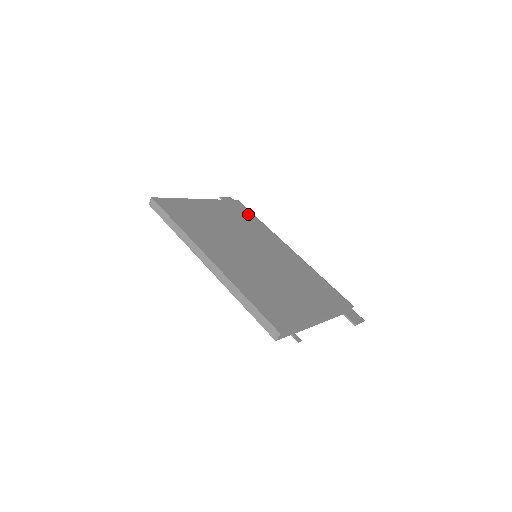
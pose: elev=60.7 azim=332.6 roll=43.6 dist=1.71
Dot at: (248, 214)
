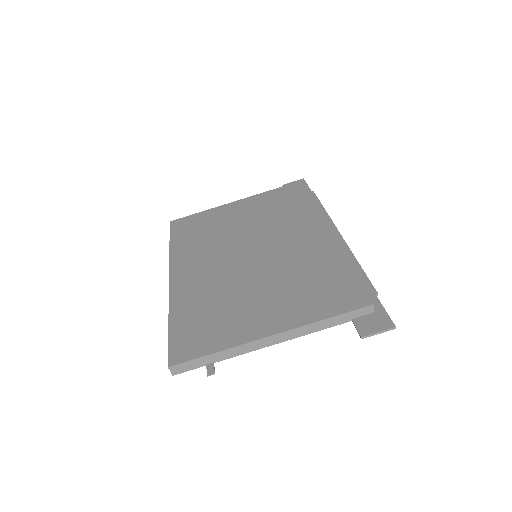
Dot at: (297, 197)
